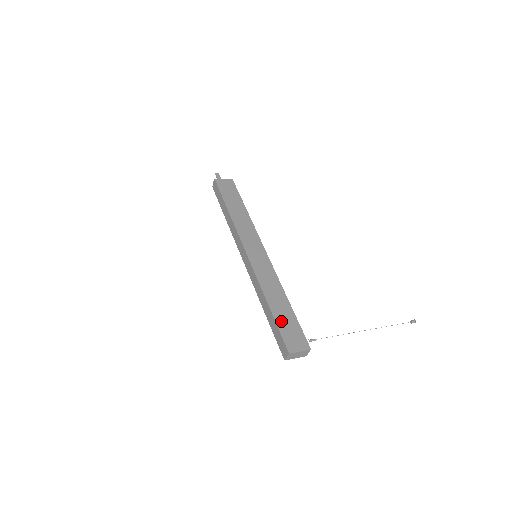
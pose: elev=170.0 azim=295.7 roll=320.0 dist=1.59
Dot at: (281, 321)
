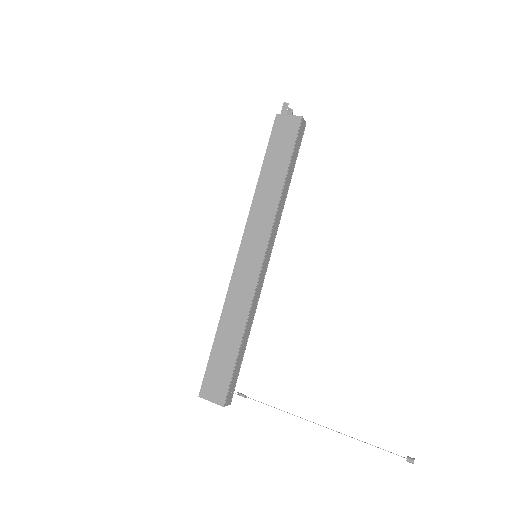
Dot at: (216, 357)
